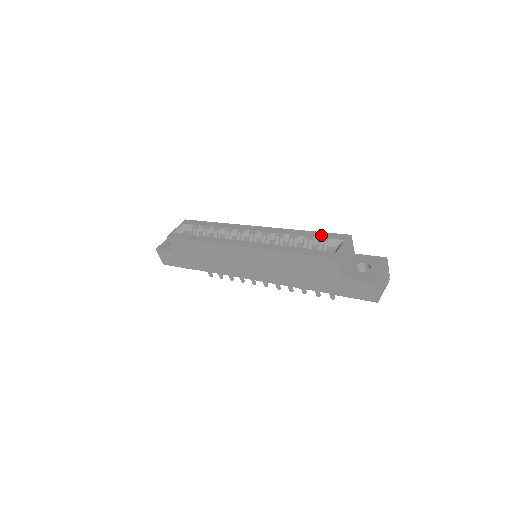
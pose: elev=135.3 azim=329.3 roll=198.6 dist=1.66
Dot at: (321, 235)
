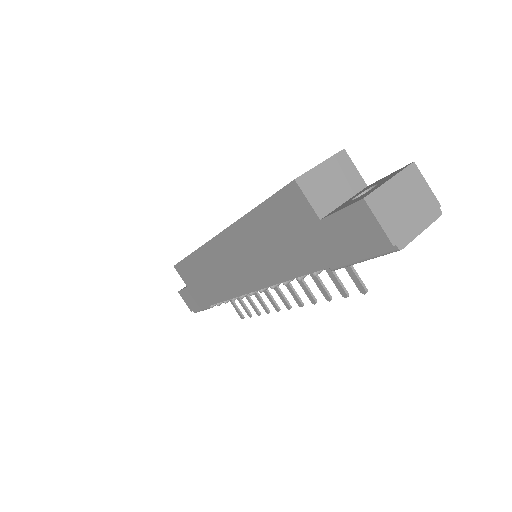
Dot at: occluded
